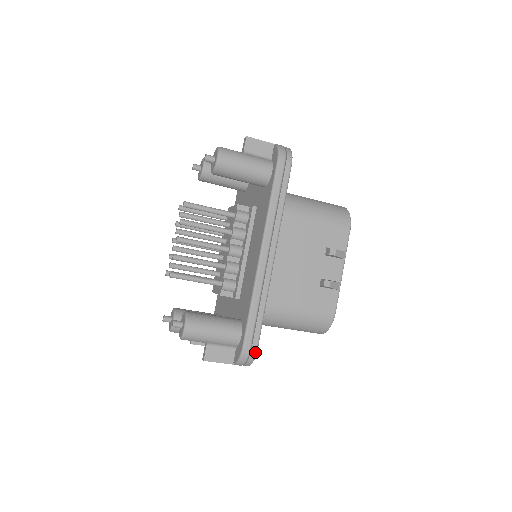
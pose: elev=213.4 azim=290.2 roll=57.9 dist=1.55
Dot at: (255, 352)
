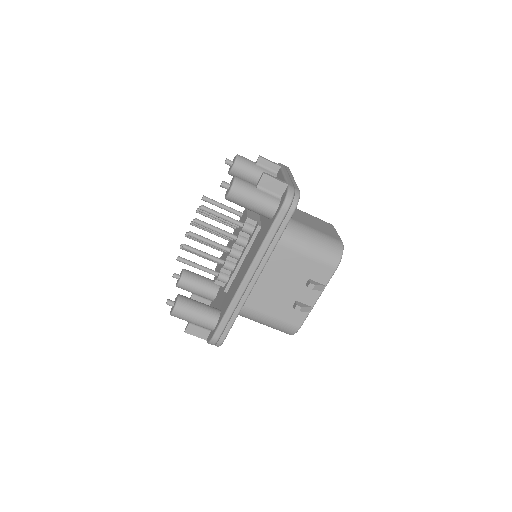
Dot at: (221, 342)
